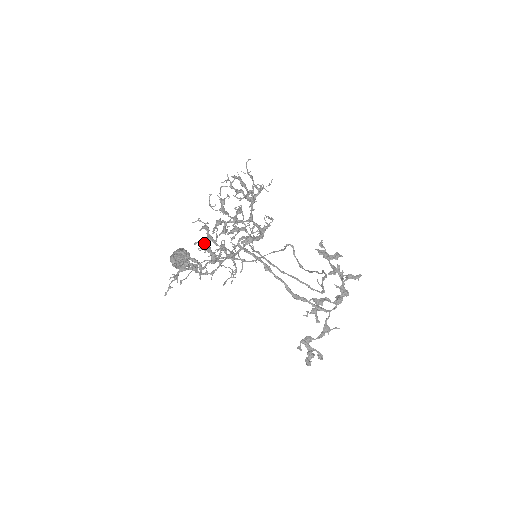
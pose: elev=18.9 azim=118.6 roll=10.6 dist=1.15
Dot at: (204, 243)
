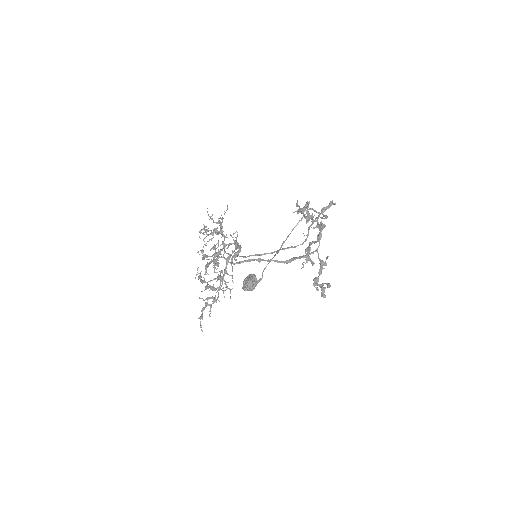
Dot at: (207, 284)
